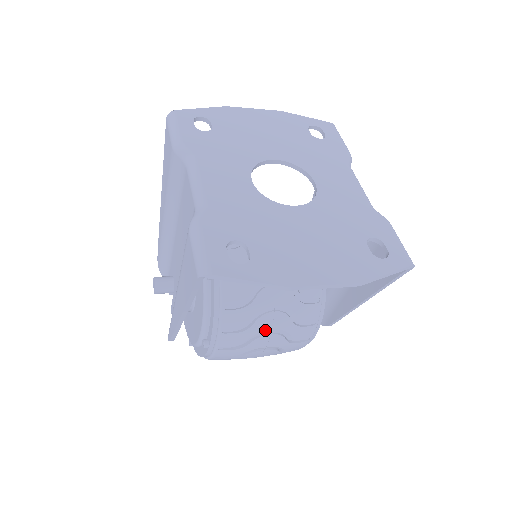
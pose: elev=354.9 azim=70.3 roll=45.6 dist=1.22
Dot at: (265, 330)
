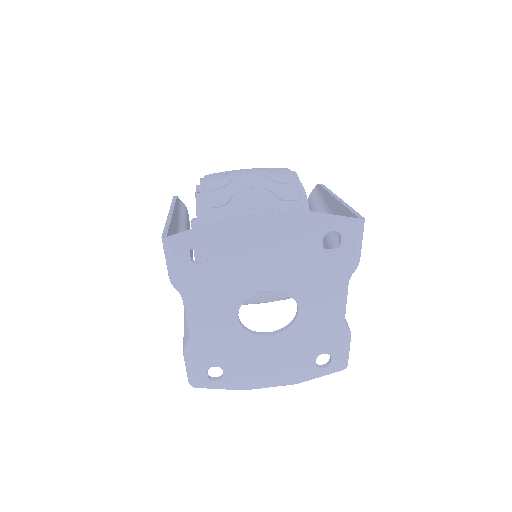
Dot at: occluded
